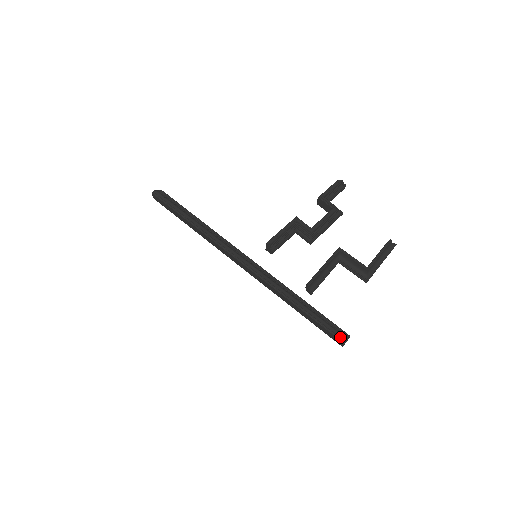
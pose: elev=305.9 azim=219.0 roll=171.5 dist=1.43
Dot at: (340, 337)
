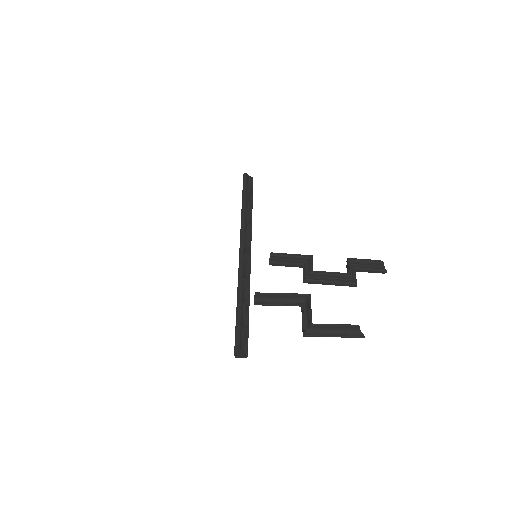
Dot at: (236, 346)
